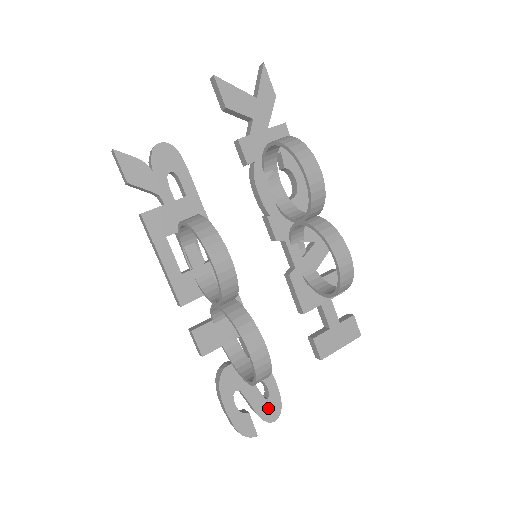
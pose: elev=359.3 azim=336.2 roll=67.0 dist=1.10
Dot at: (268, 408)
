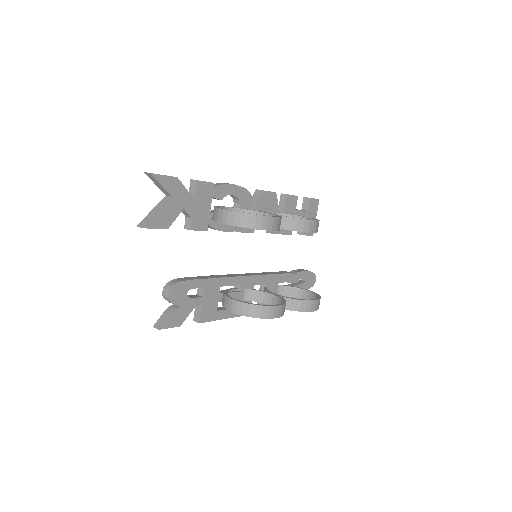
Dot at: (310, 282)
